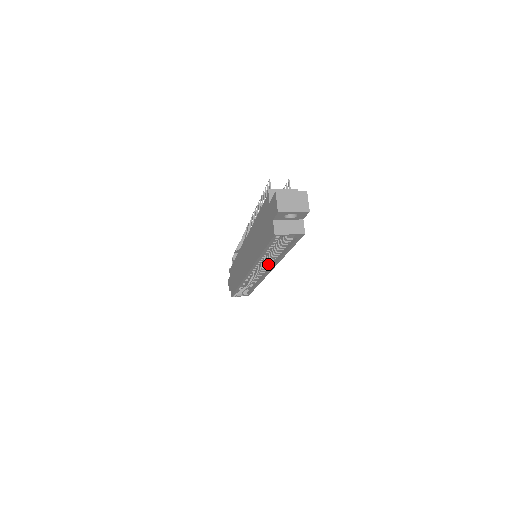
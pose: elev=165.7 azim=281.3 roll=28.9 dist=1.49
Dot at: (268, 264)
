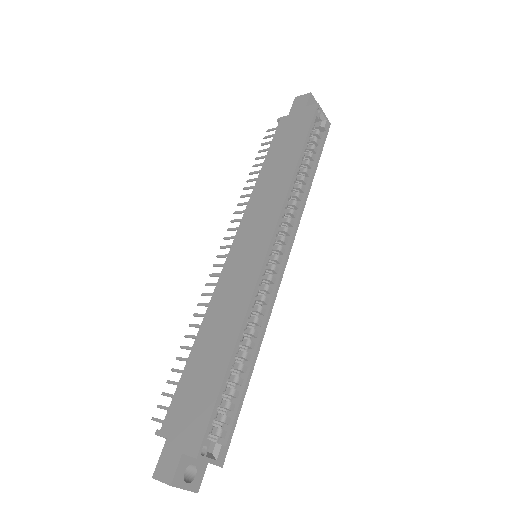
Dot at: (290, 223)
